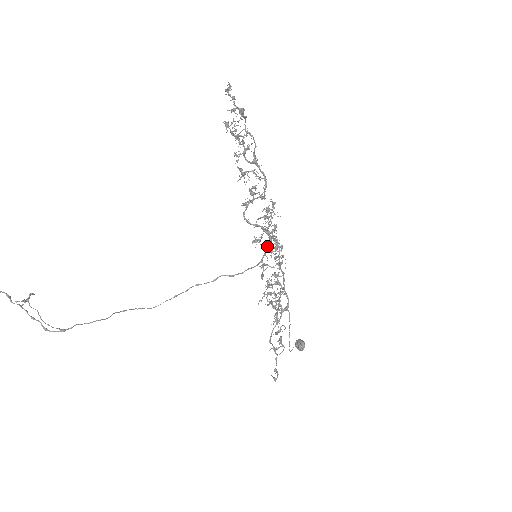
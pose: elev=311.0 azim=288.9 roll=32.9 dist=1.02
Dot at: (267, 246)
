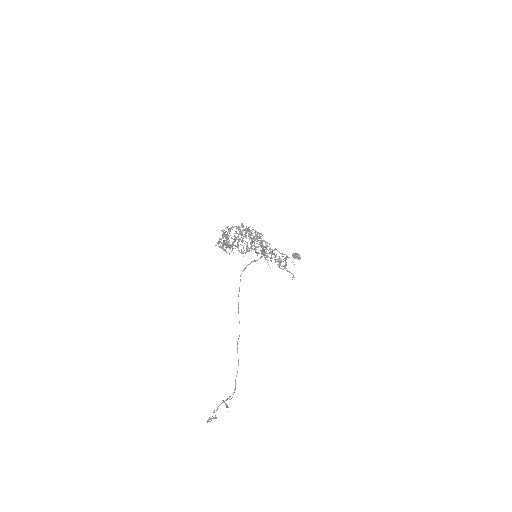
Dot at: (263, 251)
